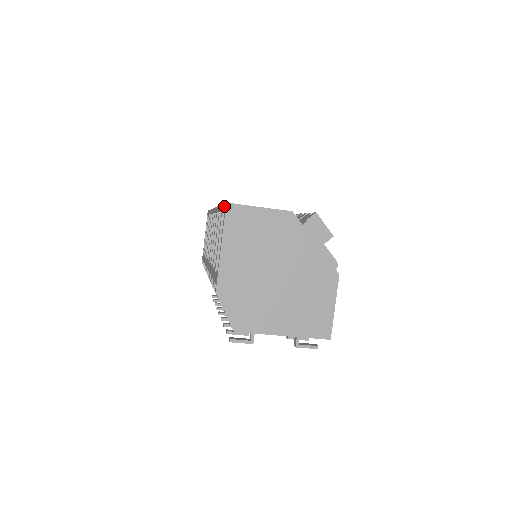
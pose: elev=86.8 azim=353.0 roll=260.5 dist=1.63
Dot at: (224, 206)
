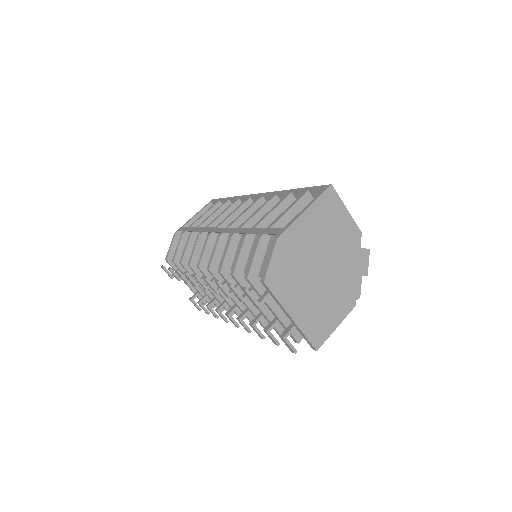
Dot at: (321, 186)
